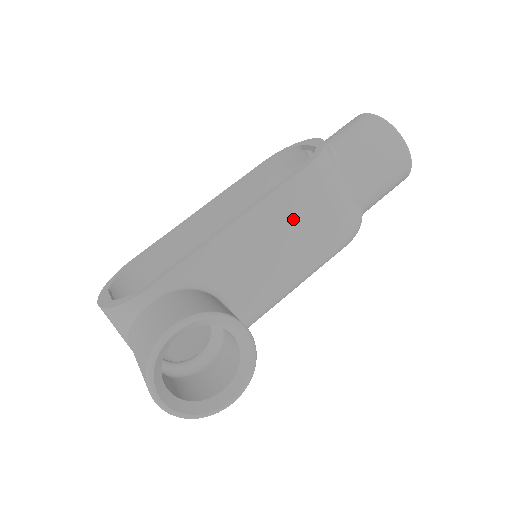
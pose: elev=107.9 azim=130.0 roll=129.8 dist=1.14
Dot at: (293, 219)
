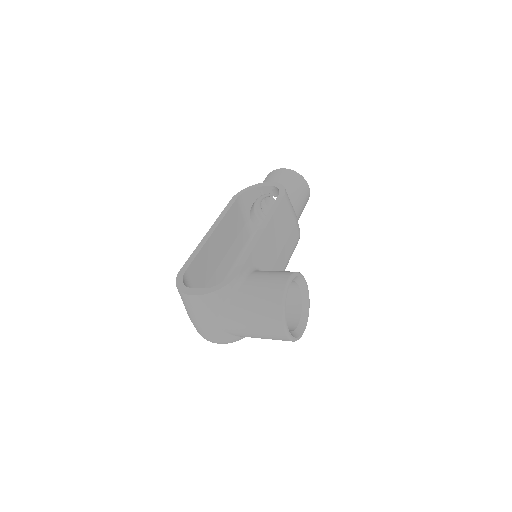
Dot at: (283, 227)
